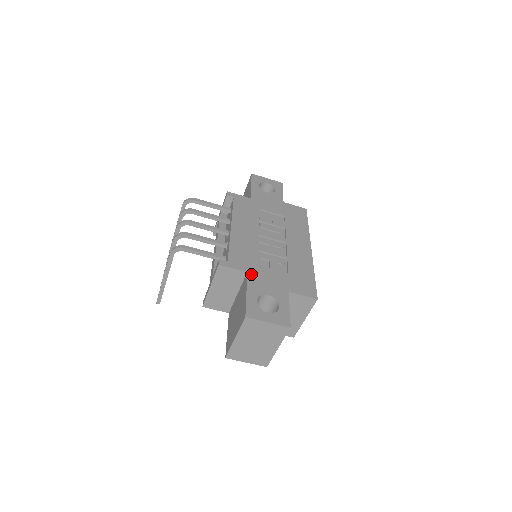
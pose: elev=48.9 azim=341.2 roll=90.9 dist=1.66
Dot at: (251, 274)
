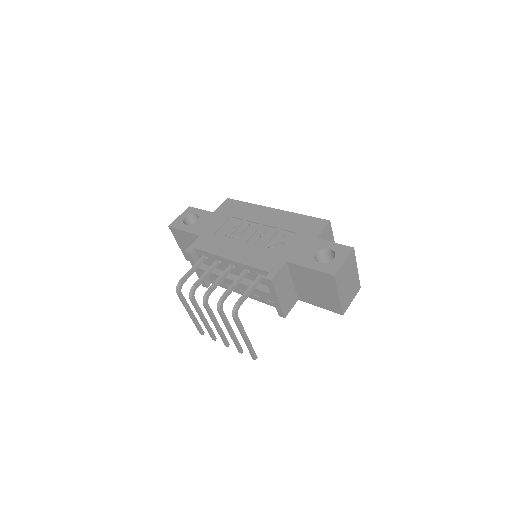
Dot at: (289, 259)
